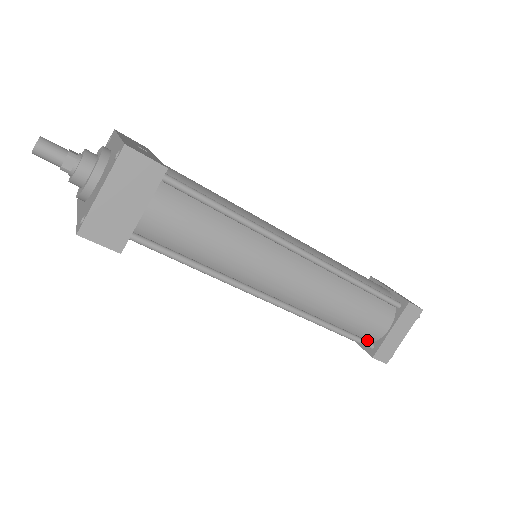
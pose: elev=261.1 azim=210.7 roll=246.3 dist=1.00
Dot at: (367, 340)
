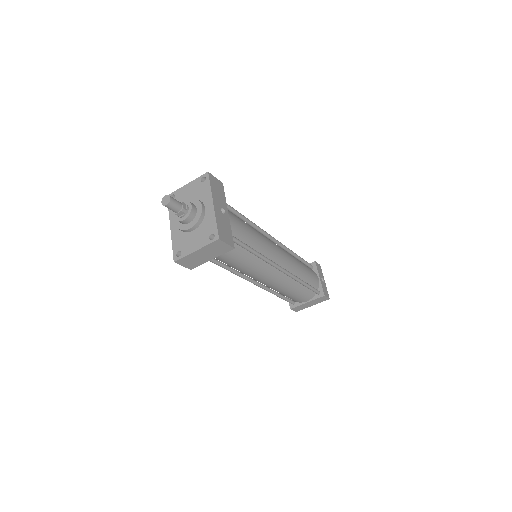
Dot at: (293, 300)
